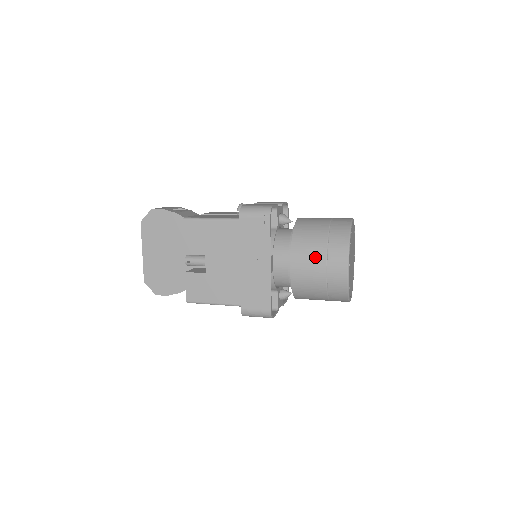
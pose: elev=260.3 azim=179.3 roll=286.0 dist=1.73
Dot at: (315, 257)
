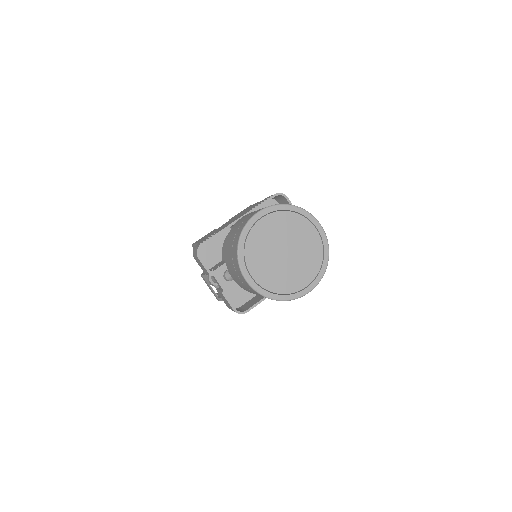
Dot at: occluded
